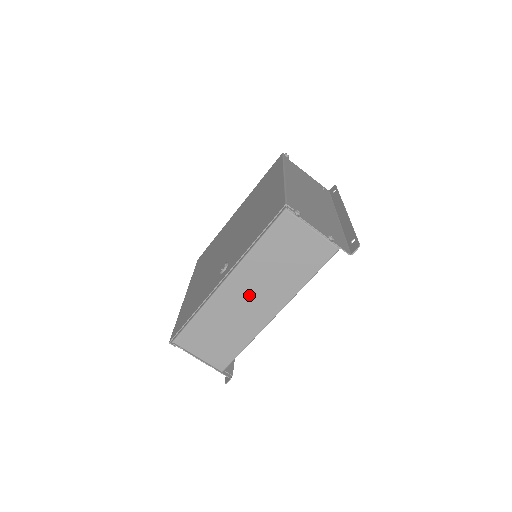
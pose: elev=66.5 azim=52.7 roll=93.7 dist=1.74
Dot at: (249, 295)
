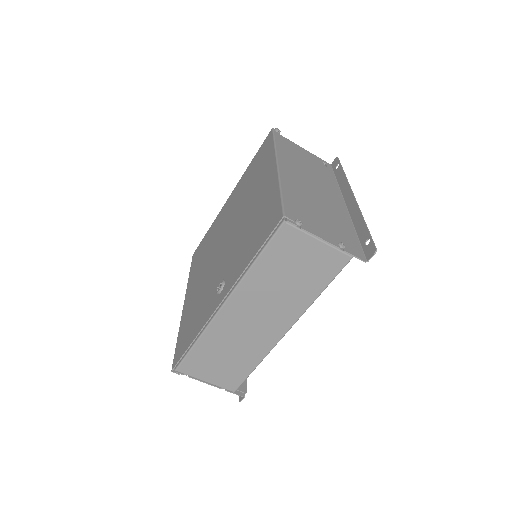
Dot at: (253, 316)
